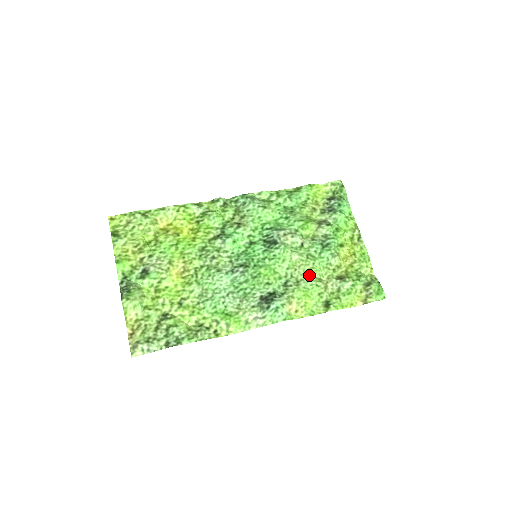
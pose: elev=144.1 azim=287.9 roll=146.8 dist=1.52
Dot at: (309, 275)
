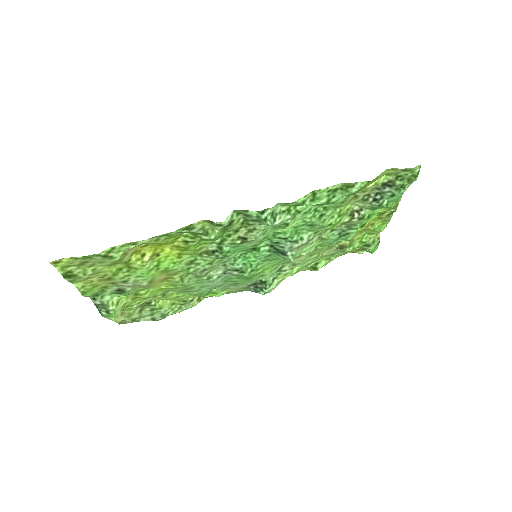
Dot at: (309, 258)
